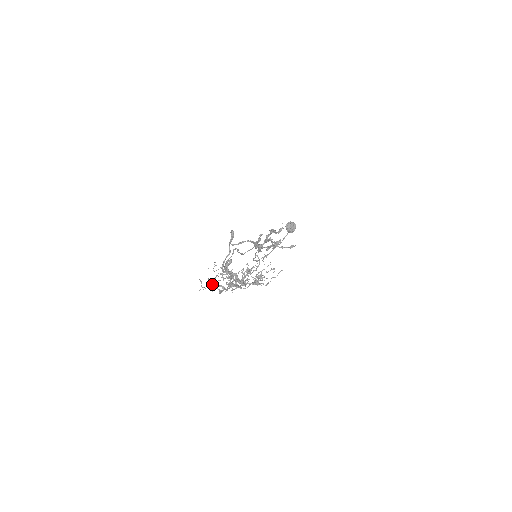
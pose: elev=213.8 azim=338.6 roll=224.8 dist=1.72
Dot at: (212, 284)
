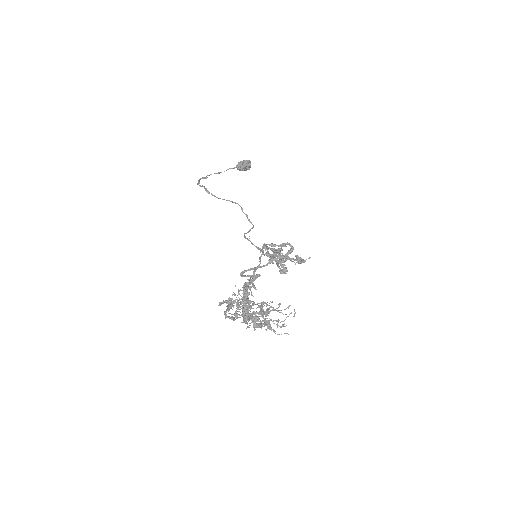
Dot at: (230, 300)
